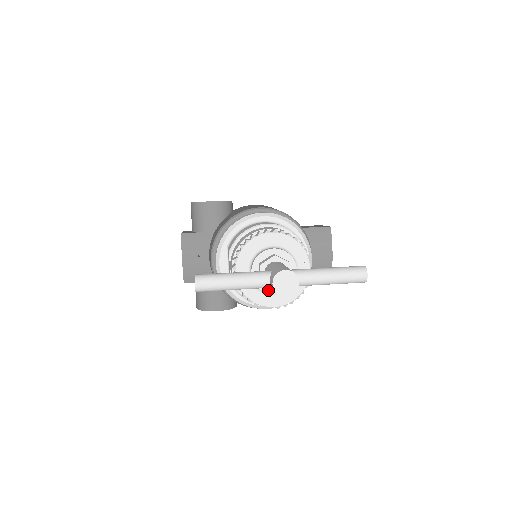
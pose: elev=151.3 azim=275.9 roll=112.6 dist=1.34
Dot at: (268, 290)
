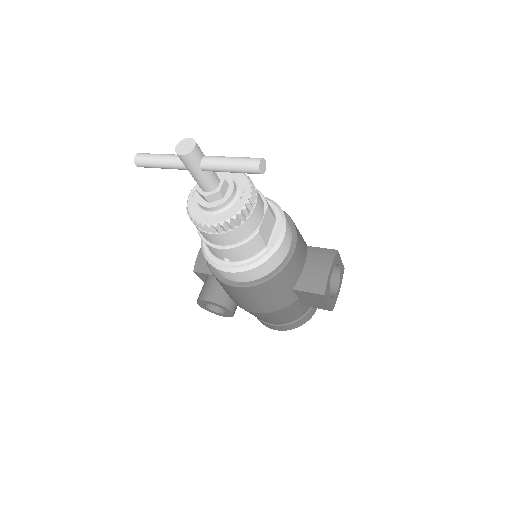
Dot at: (203, 204)
